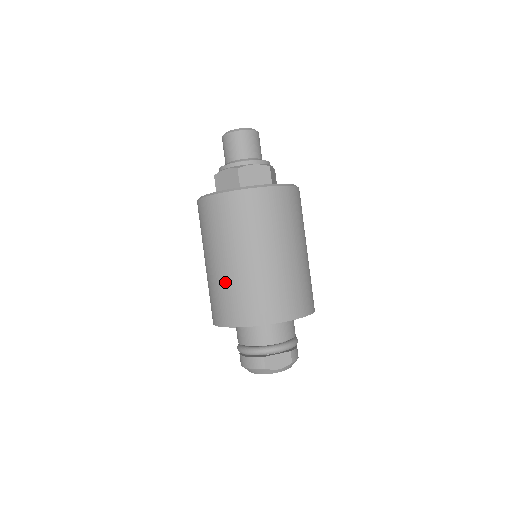
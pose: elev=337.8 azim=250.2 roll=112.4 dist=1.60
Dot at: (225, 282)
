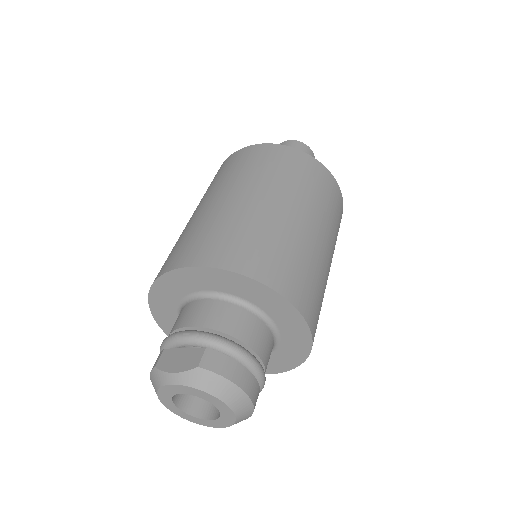
Dot at: occluded
